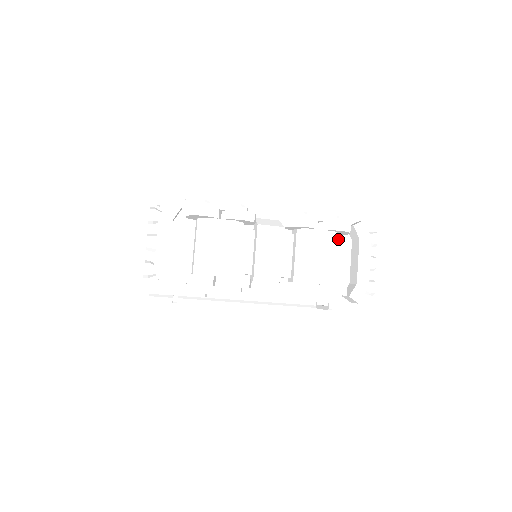
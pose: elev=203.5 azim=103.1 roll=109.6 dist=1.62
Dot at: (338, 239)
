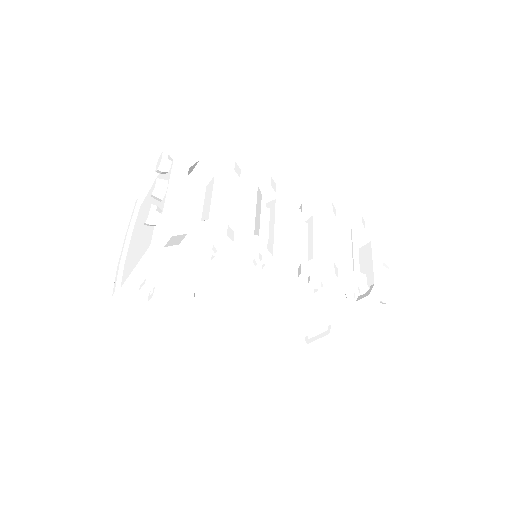
Dot at: occluded
